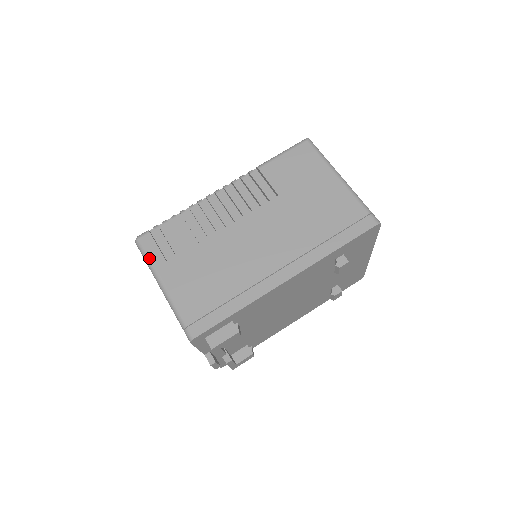
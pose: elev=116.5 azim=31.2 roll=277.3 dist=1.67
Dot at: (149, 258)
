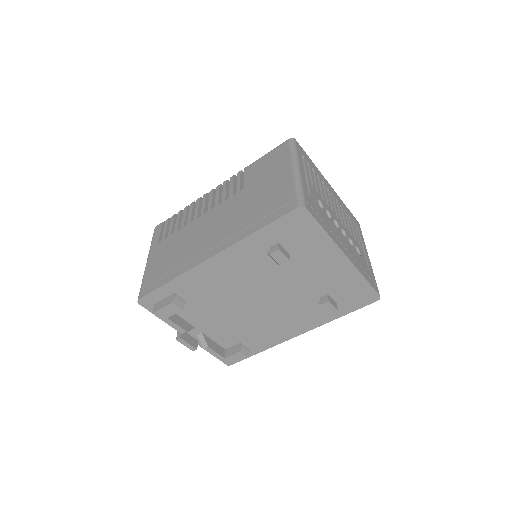
Dot at: (152, 241)
